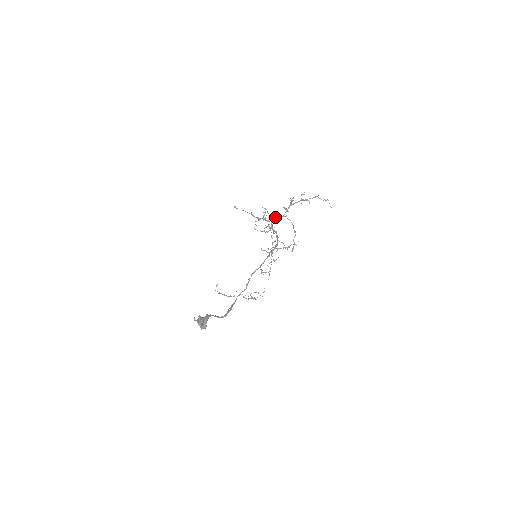
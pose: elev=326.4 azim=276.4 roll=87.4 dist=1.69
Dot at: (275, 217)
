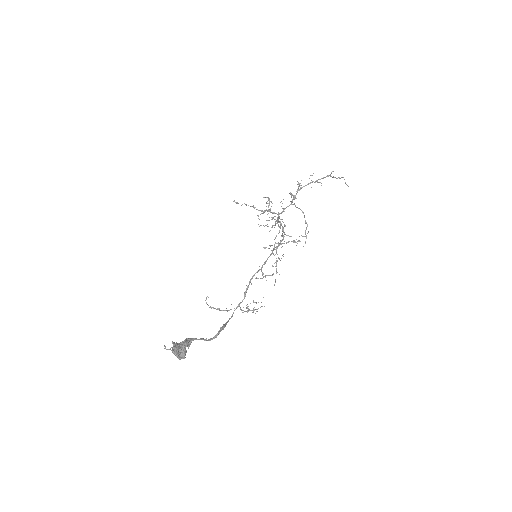
Dot at: occluded
